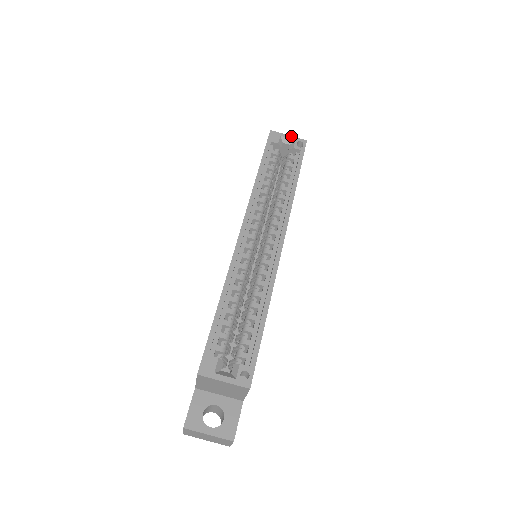
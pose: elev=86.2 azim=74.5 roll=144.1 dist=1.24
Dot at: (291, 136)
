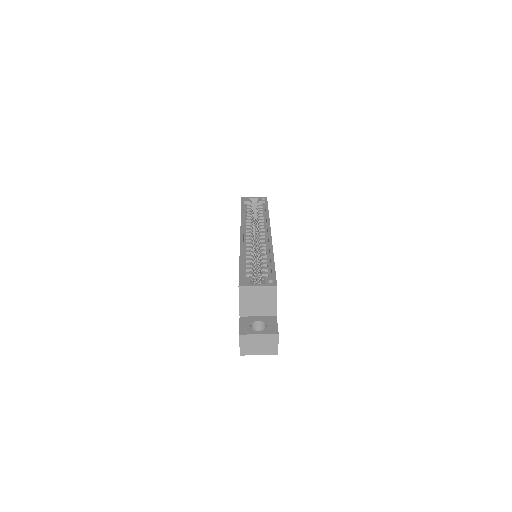
Dot at: (256, 197)
